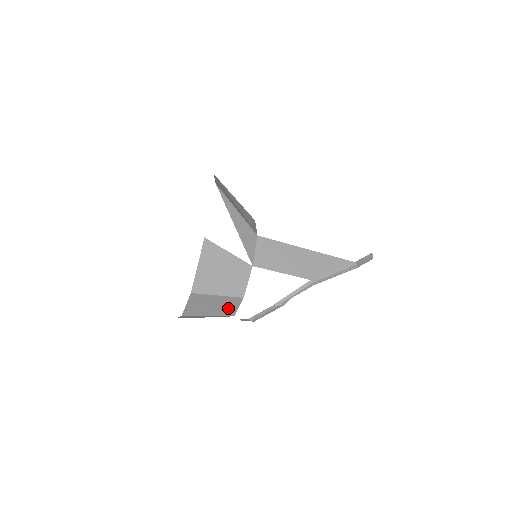
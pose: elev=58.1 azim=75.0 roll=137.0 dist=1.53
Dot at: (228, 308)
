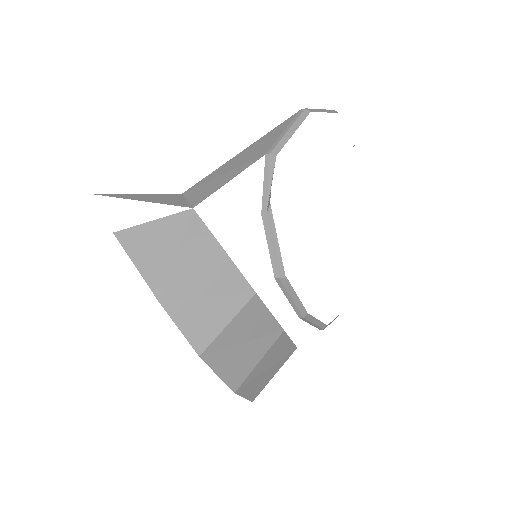
Dot at: (231, 286)
